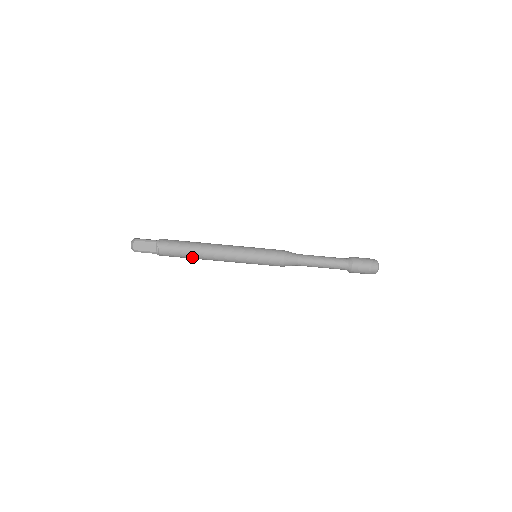
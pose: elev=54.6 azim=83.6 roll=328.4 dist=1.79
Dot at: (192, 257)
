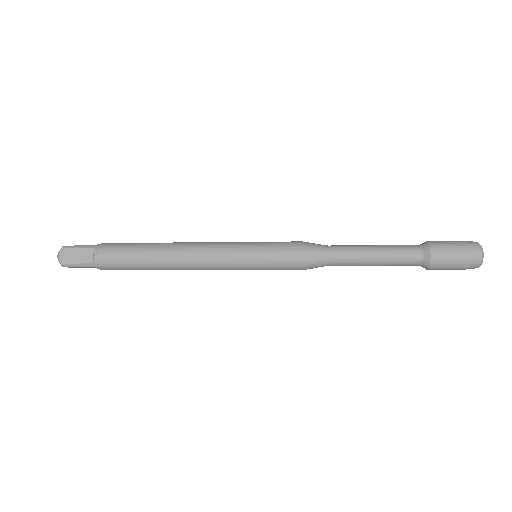
Dot at: occluded
